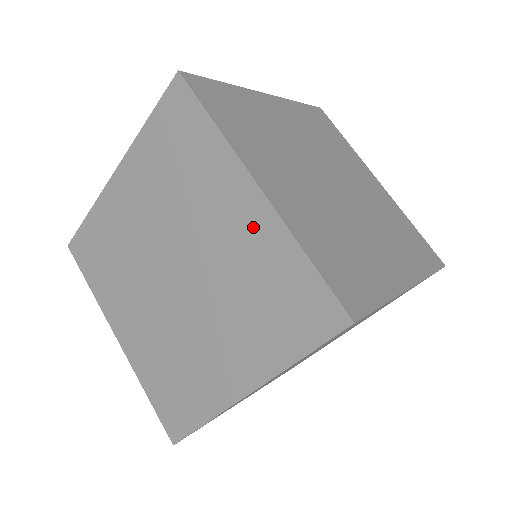
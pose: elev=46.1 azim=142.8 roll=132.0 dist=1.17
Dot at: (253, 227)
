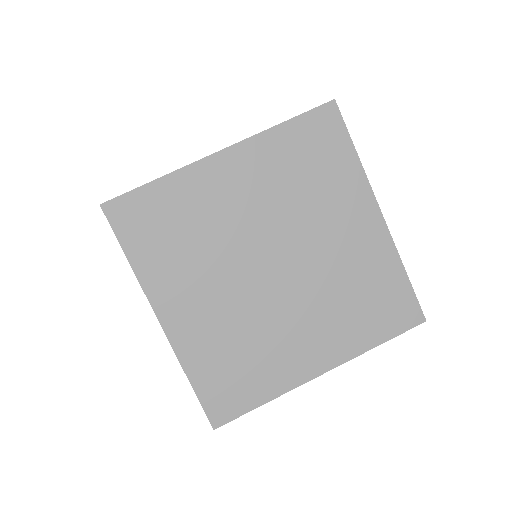
Dot at: occluded
